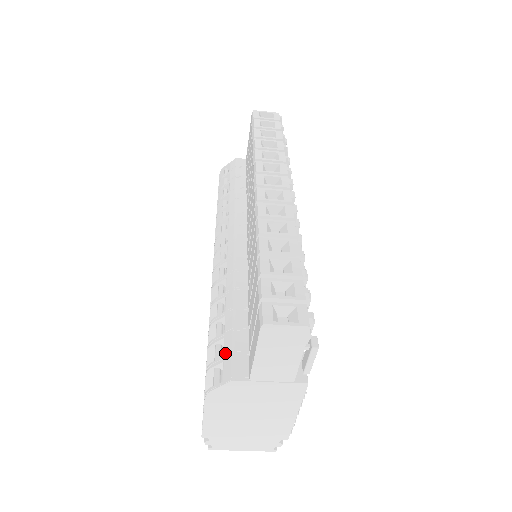
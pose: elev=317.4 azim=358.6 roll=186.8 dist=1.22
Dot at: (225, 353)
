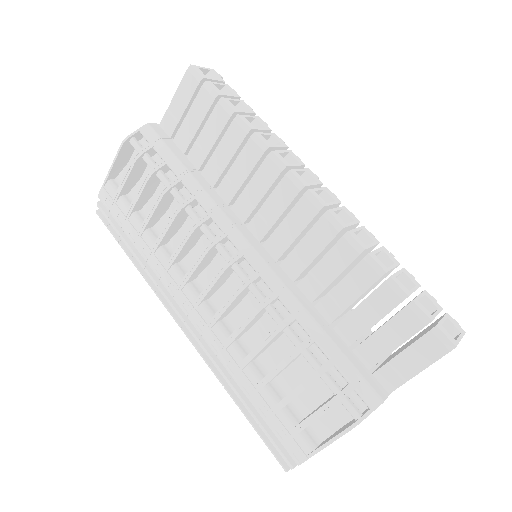
Dot at: (351, 379)
